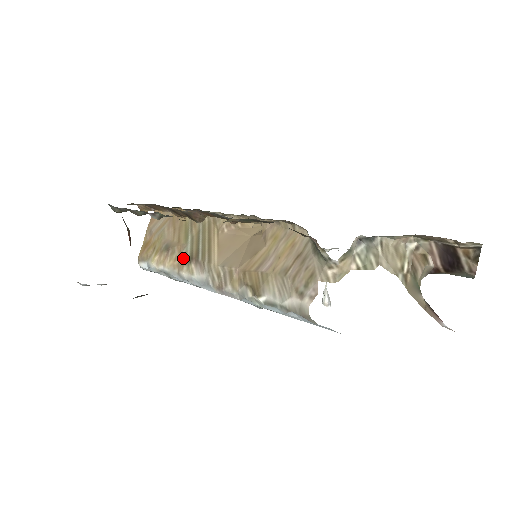
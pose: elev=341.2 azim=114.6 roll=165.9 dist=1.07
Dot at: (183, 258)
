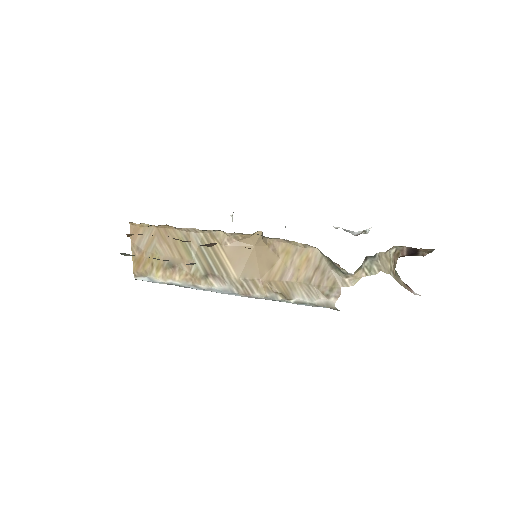
Dot at: (197, 274)
